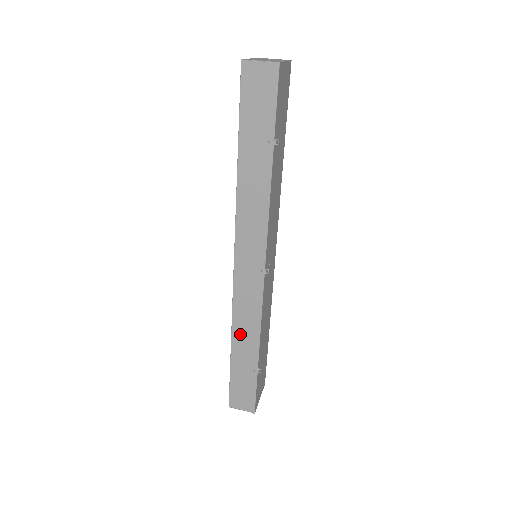
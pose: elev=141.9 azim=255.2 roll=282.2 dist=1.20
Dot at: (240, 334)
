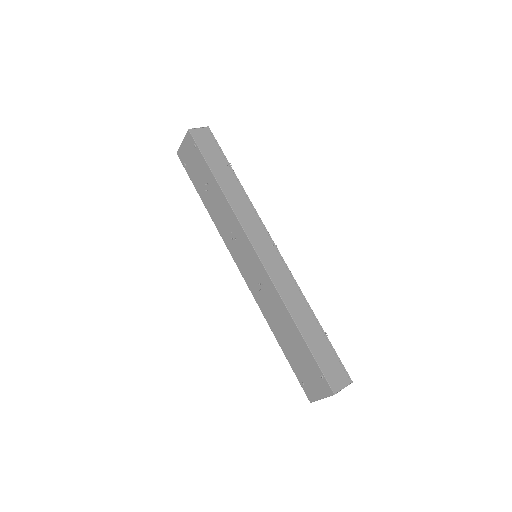
Dot at: (294, 307)
